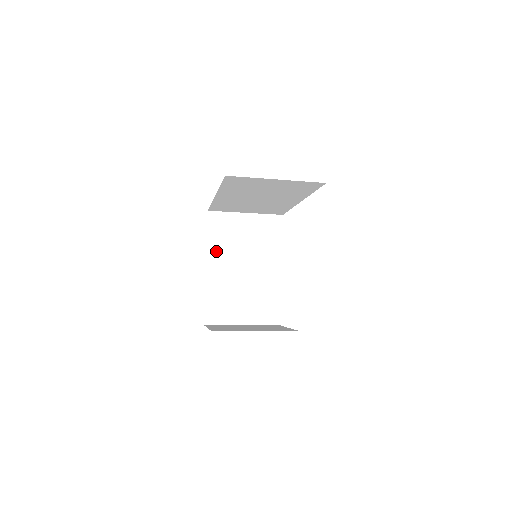
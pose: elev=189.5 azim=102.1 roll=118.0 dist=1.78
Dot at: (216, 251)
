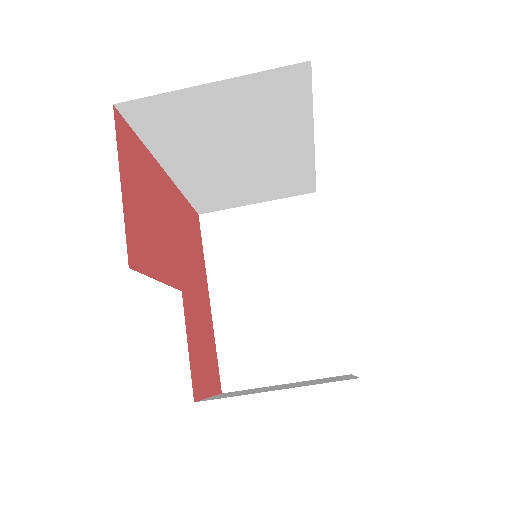
Dot at: (221, 271)
